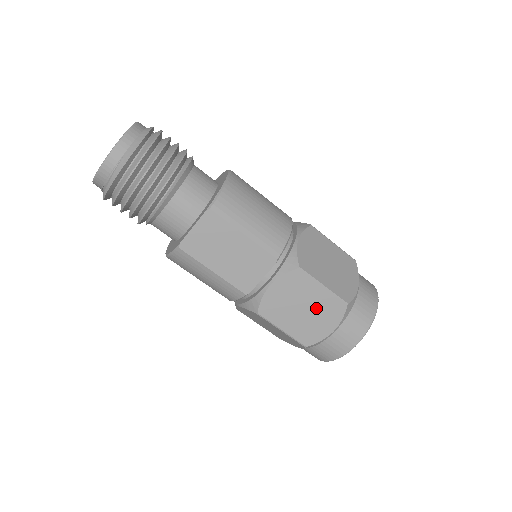
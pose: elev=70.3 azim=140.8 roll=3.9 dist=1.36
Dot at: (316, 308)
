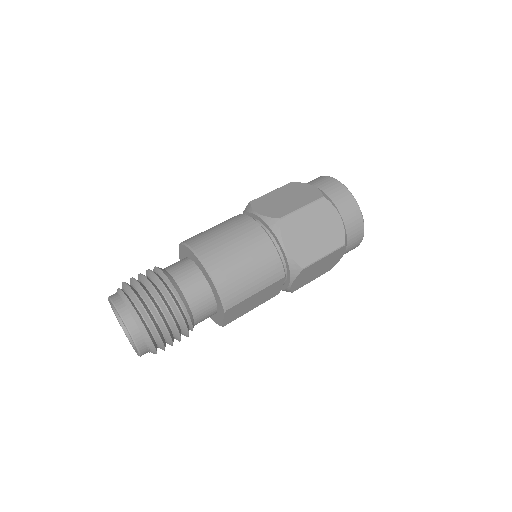
Dot at: (326, 262)
